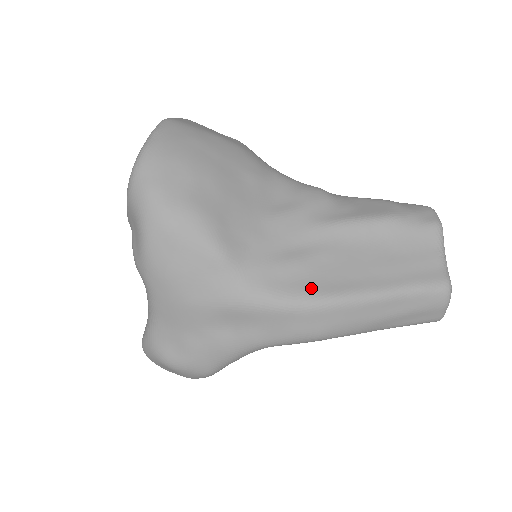
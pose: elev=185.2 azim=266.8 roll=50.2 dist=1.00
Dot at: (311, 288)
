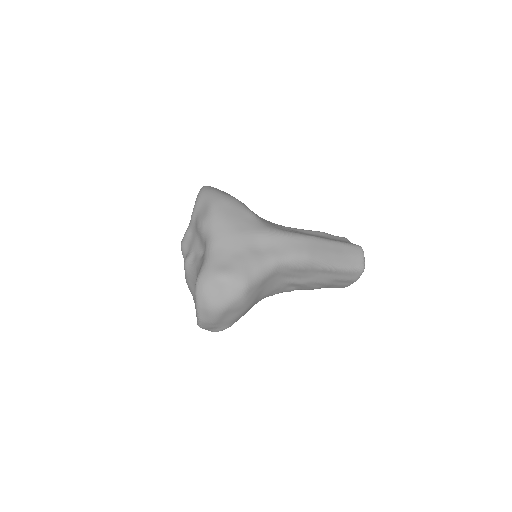
Dot at: (298, 233)
